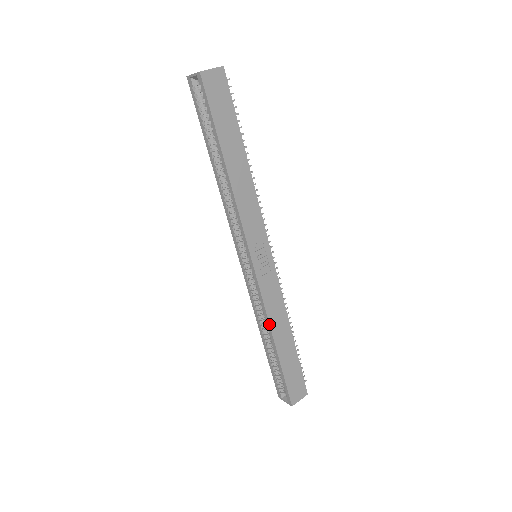
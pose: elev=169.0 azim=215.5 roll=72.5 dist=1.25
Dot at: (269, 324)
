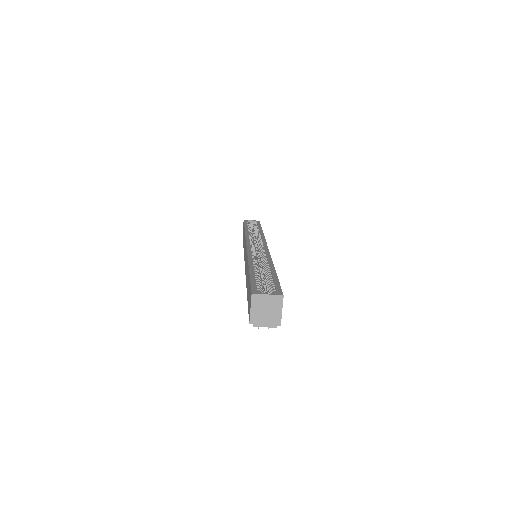
Dot at: occluded
